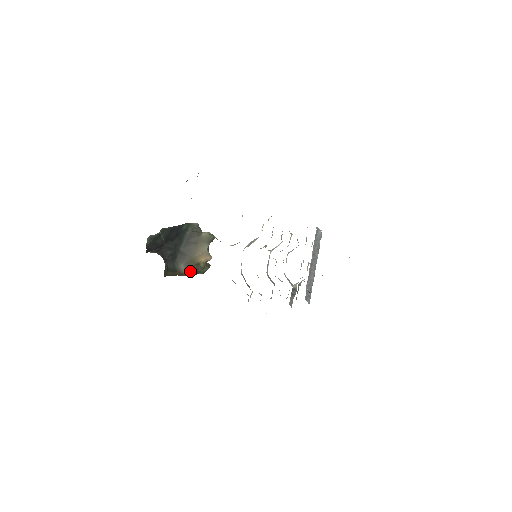
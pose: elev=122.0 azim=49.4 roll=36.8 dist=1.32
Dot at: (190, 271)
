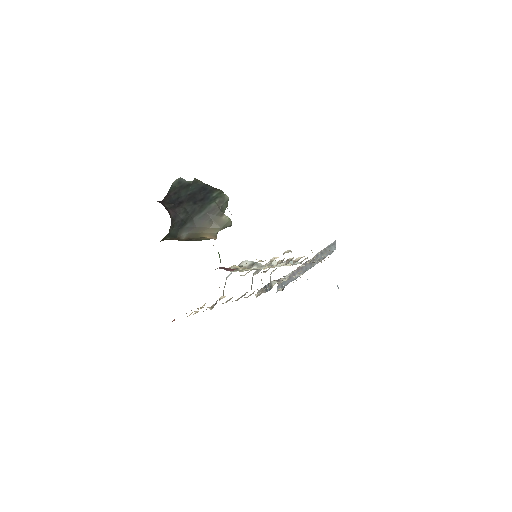
Dot at: (190, 239)
